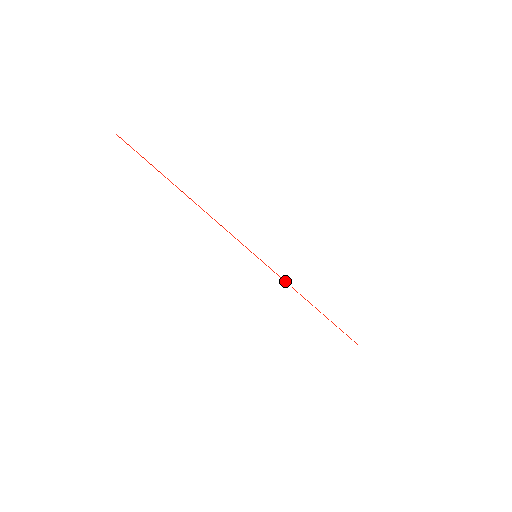
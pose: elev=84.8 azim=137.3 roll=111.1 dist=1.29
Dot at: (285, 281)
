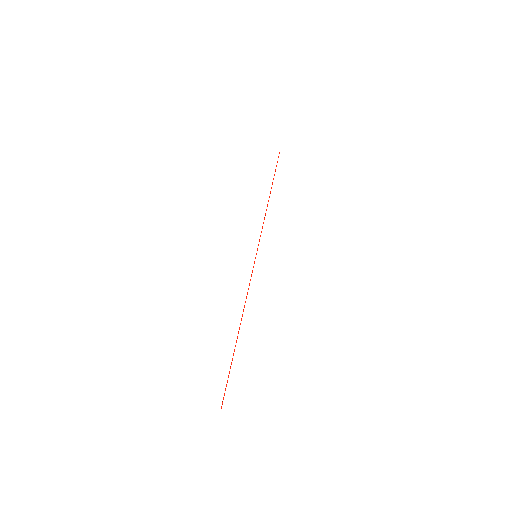
Dot at: occluded
